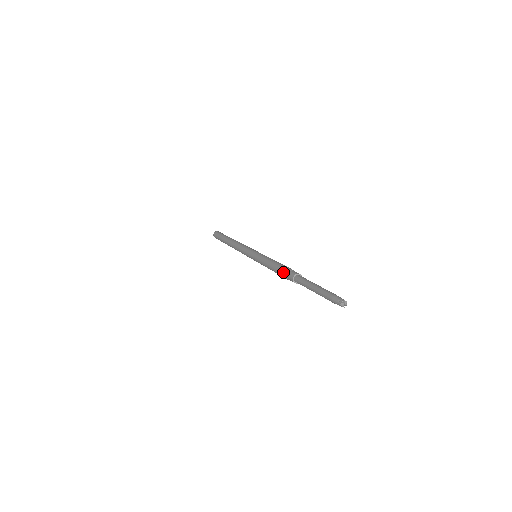
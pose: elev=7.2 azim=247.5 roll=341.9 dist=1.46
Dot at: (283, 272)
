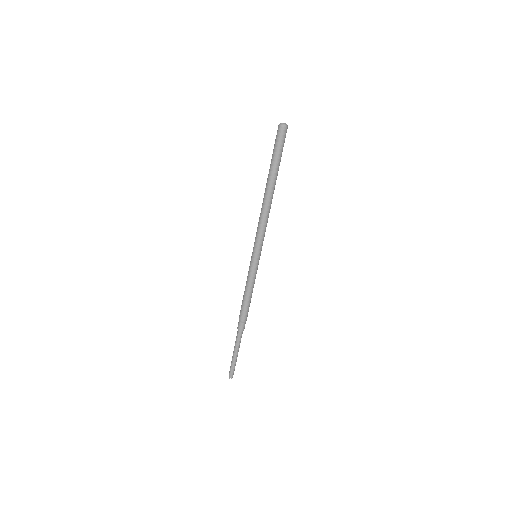
Dot at: (239, 315)
